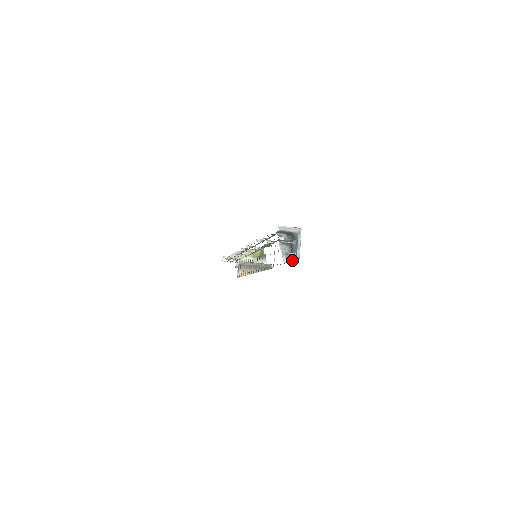
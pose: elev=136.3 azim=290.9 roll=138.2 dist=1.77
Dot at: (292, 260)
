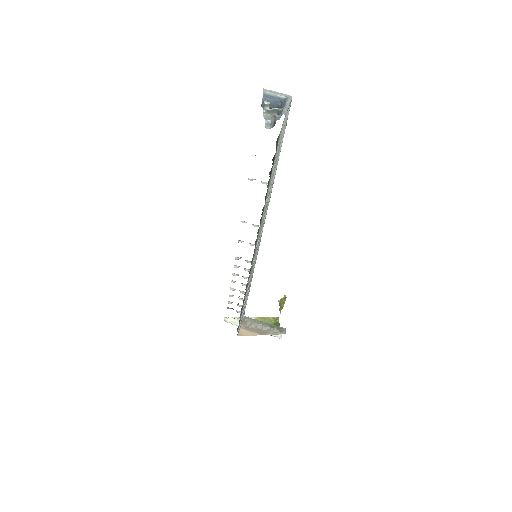
Dot at: occluded
